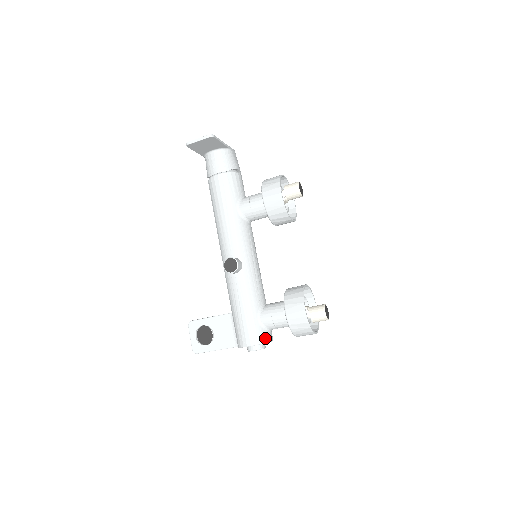
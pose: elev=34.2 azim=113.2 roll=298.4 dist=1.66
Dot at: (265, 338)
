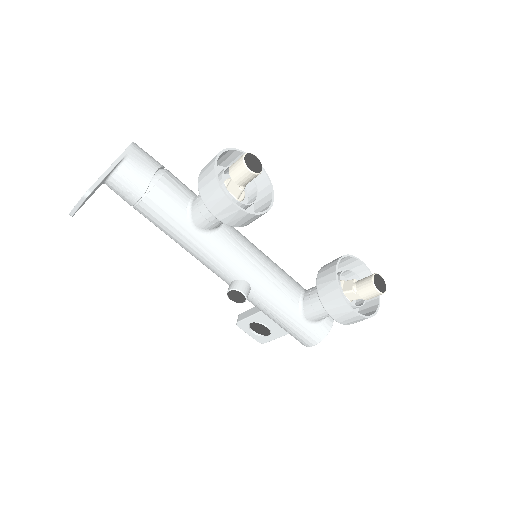
Dot at: (324, 330)
